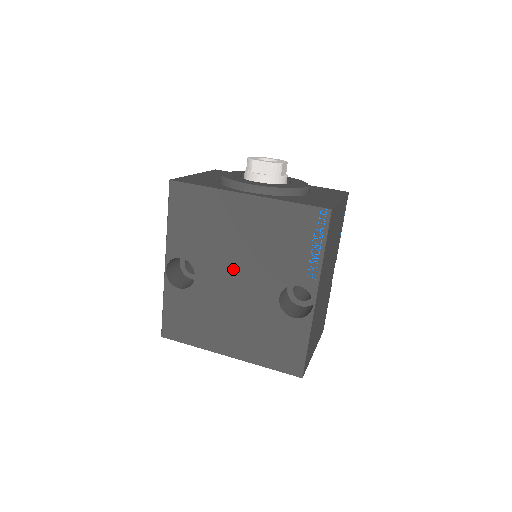
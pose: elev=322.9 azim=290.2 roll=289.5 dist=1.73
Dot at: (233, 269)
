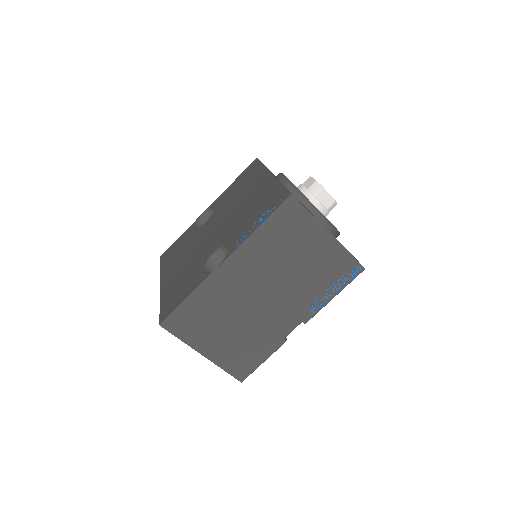
Dot at: (221, 222)
